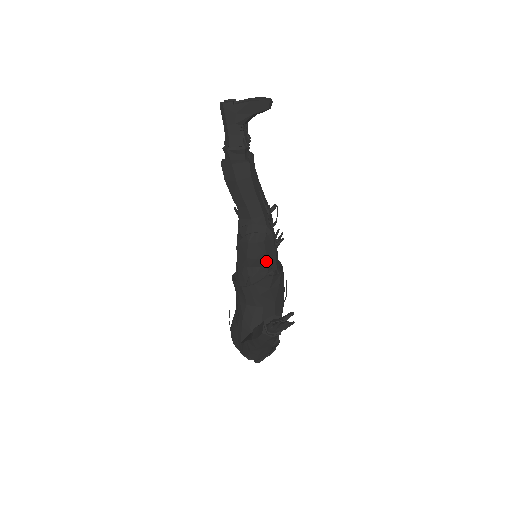
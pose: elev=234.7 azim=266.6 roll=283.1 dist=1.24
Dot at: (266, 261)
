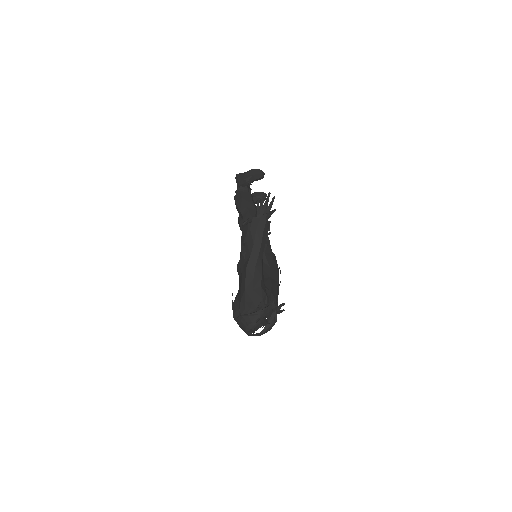
Dot at: occluded
